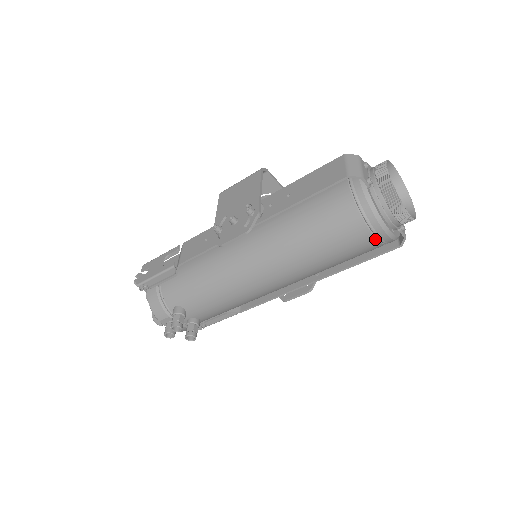
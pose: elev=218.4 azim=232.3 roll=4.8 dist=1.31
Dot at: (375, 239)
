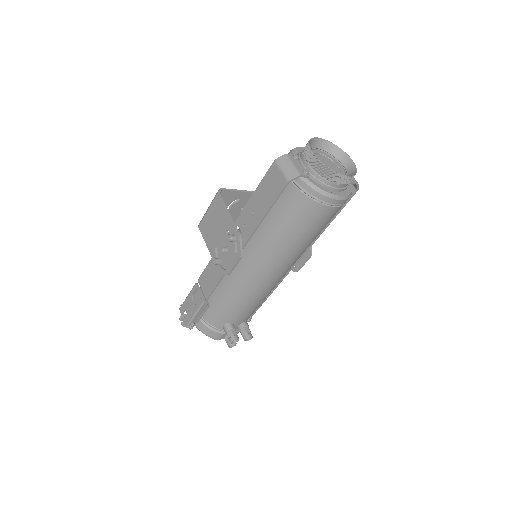
Dot at: (336, 207)
